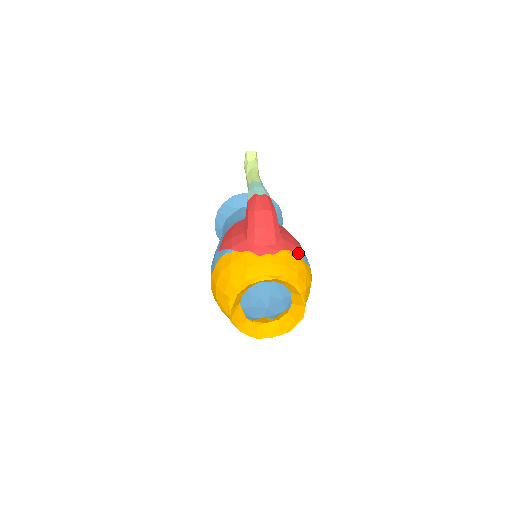
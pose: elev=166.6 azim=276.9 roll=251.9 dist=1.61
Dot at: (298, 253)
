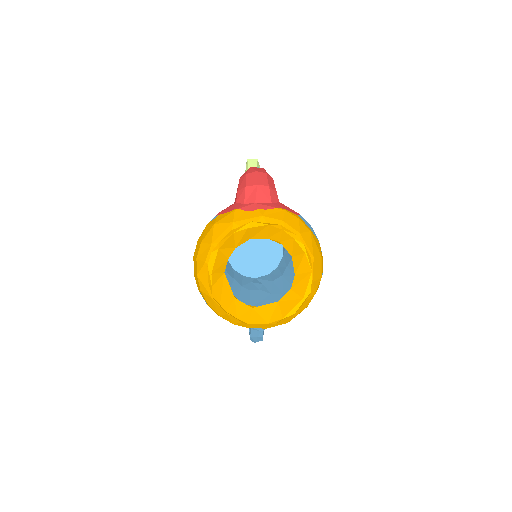
Dot at: (301, 218)
